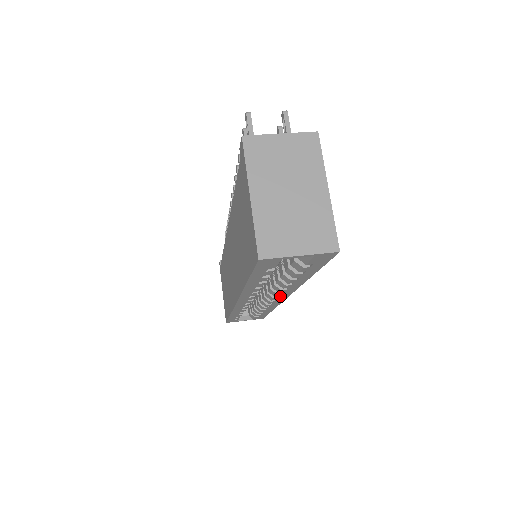
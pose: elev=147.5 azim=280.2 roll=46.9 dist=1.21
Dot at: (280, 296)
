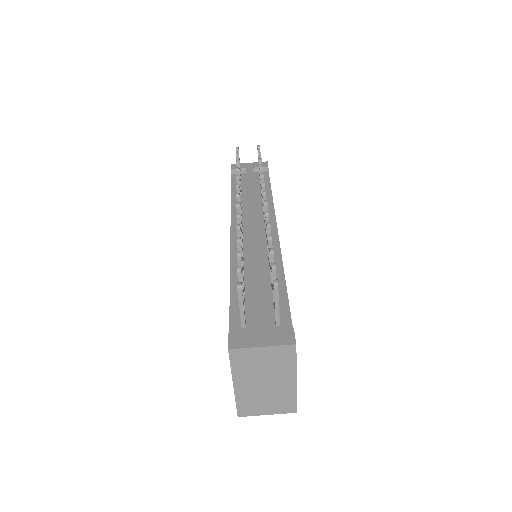
Dot at: occluded
